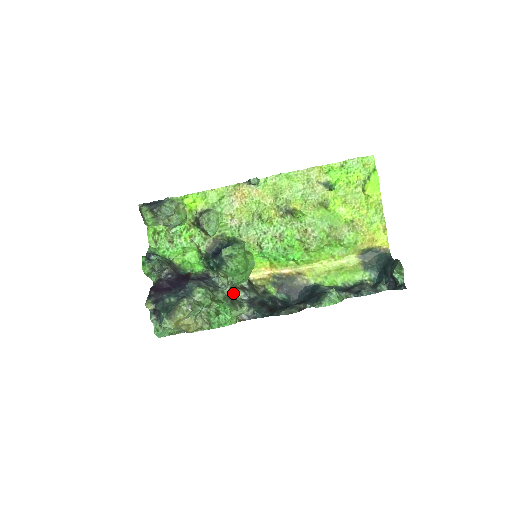
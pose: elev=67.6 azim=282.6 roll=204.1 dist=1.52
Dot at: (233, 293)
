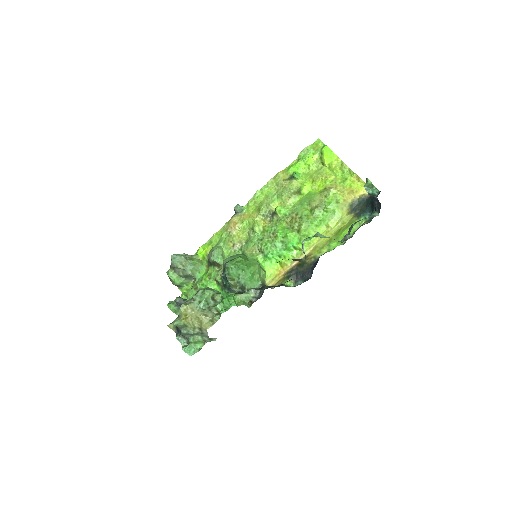
Dot at: occluded
